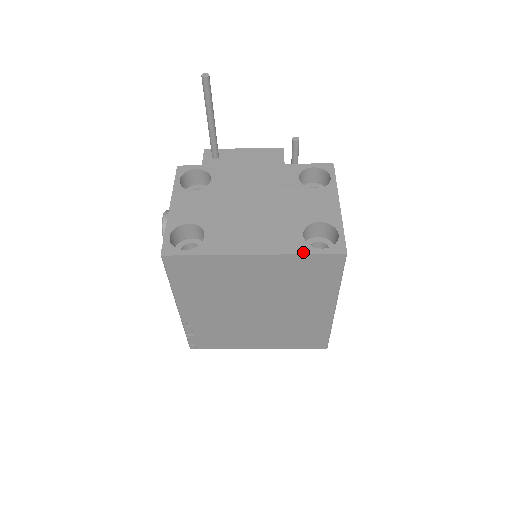
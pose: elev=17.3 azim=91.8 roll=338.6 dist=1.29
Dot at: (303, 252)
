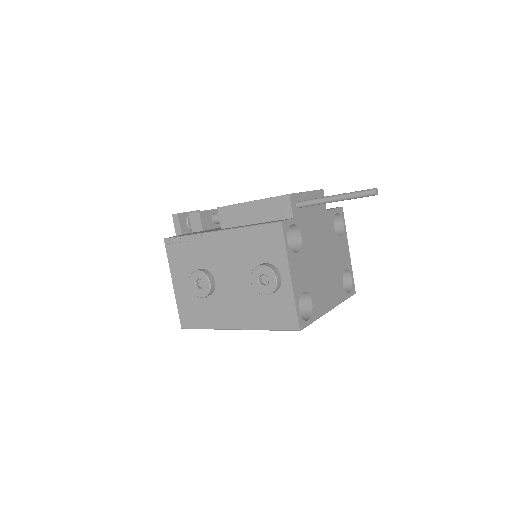
Dot at: (345, 299)
